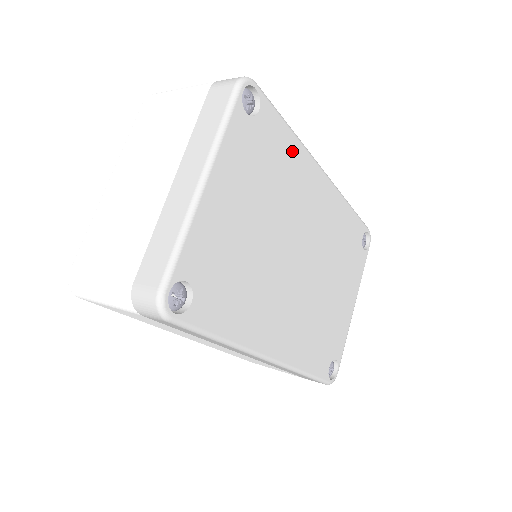
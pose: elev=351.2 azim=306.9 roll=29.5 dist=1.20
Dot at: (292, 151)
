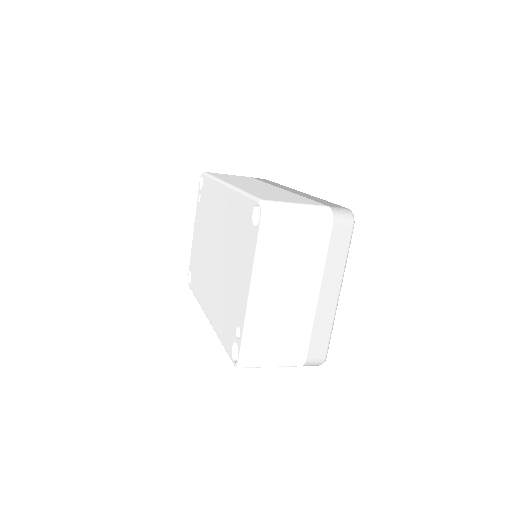
Dot at: occluded
